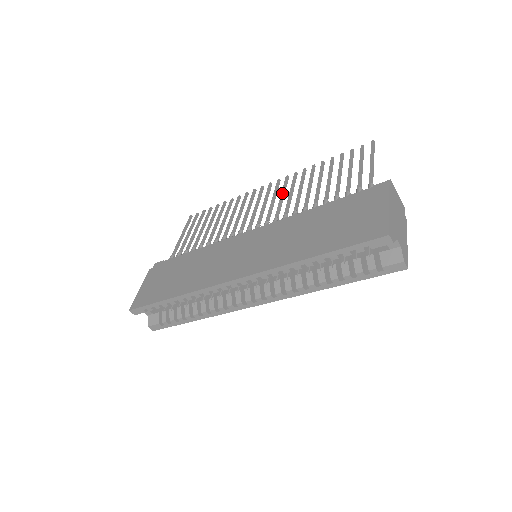
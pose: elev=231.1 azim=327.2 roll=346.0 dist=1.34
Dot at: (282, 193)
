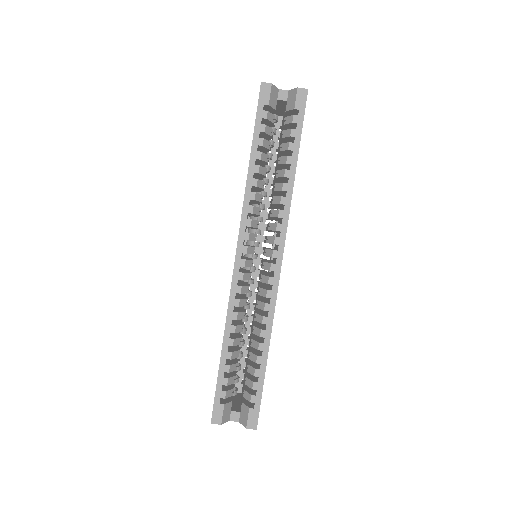
Dot at: occluded
